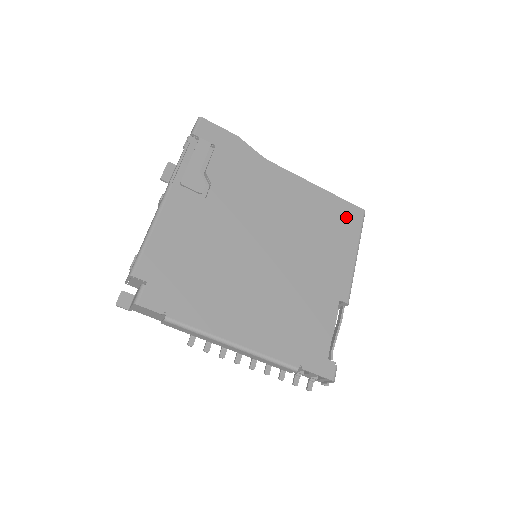
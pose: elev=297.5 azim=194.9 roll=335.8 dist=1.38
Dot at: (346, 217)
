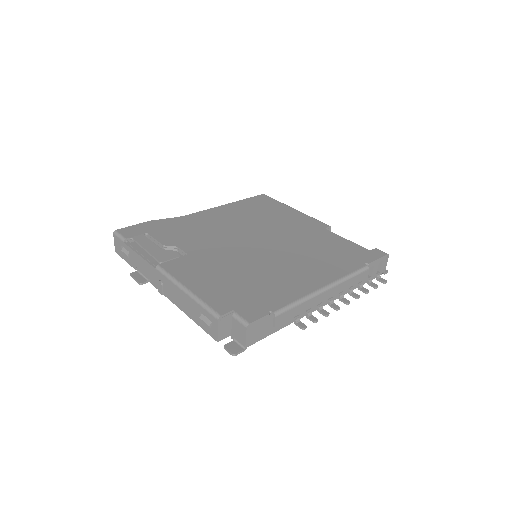
Dot at: (262, 202)
